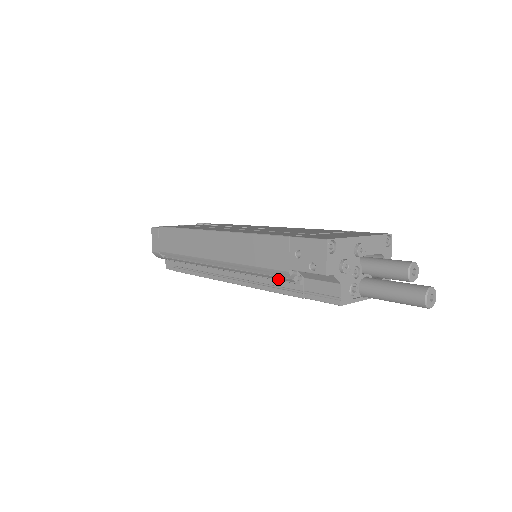
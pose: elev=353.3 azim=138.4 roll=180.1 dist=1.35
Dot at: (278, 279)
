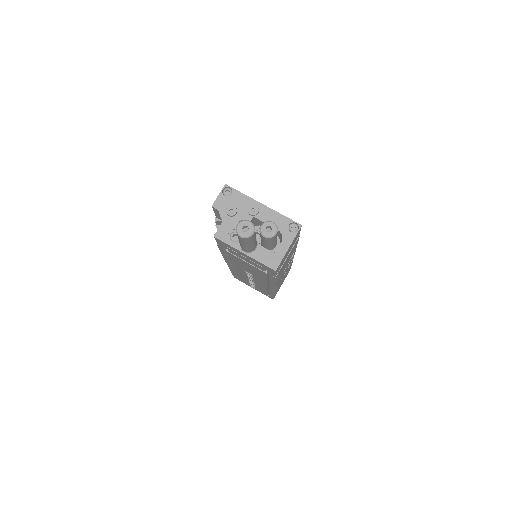
Dot at: occluded
